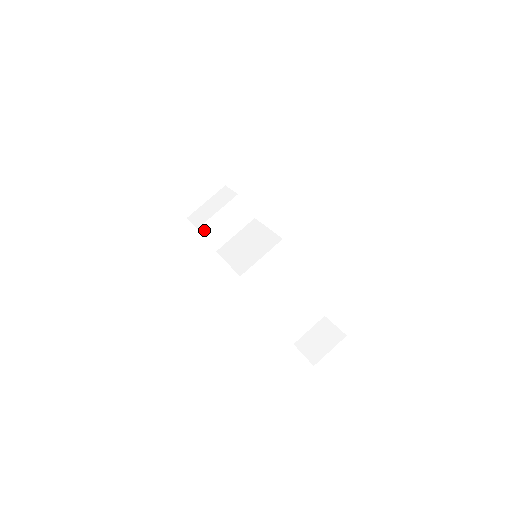
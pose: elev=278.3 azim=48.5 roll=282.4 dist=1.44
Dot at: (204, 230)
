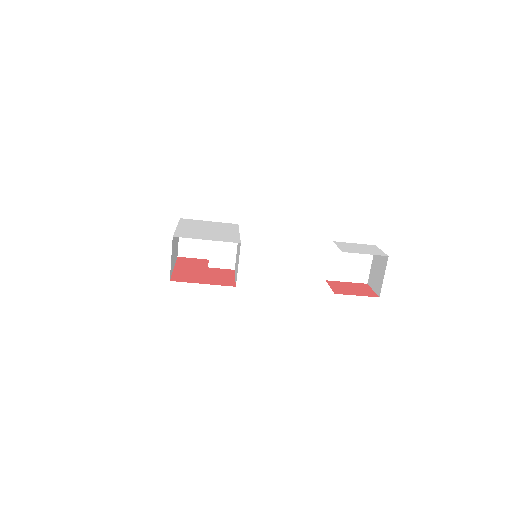
Dot at: (213, 264)
